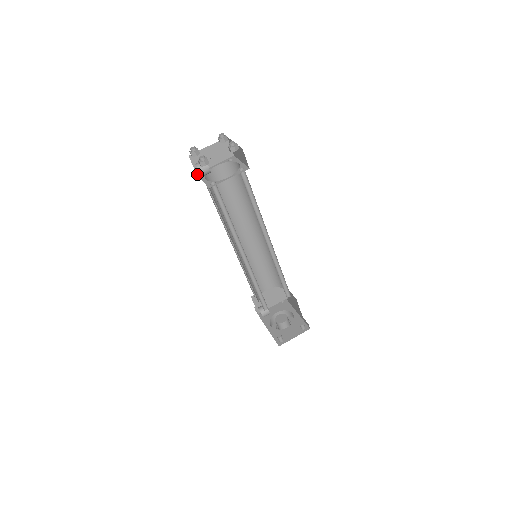
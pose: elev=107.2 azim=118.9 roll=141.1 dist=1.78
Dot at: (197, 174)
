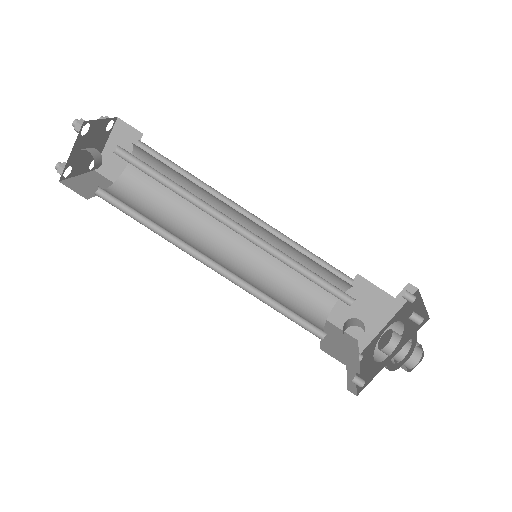
Dot at: (88, 197)
